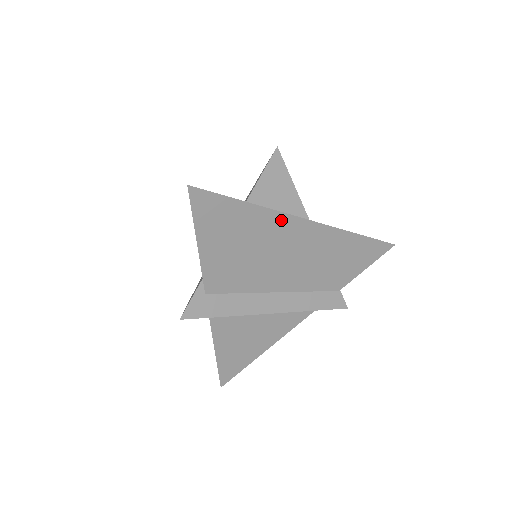
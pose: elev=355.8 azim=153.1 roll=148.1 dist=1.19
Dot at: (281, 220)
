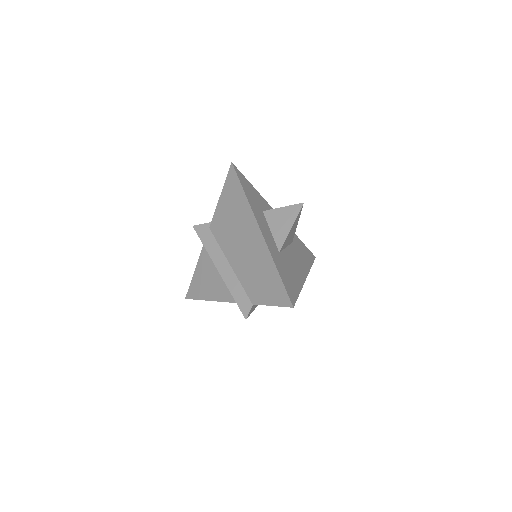
Dot at: (251, 217)
